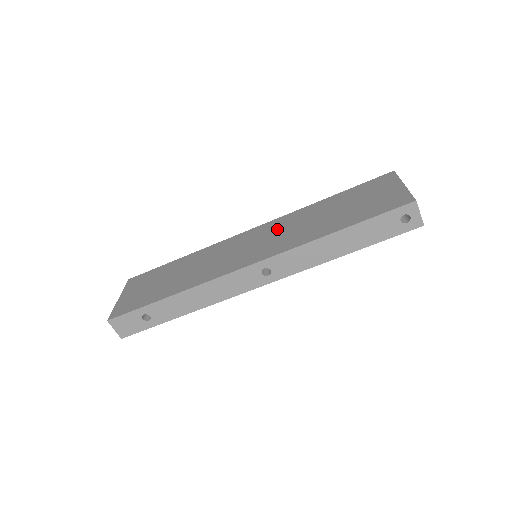
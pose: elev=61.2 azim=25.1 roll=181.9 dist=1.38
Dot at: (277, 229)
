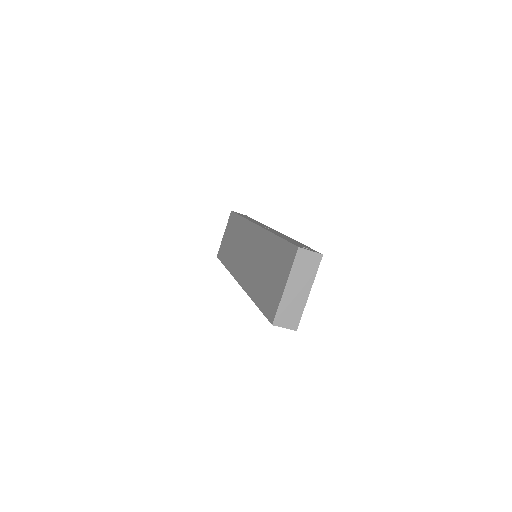
Dot at: (255, 248)
